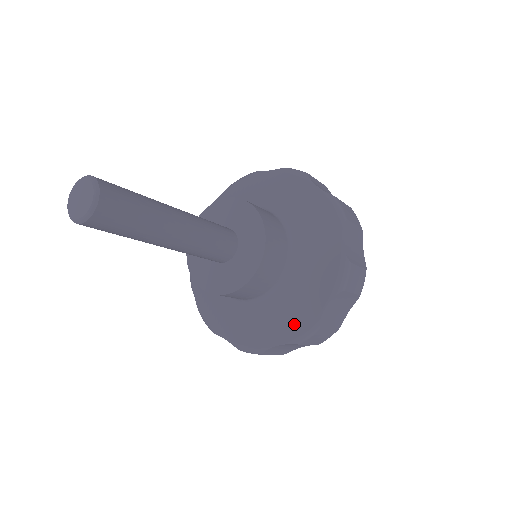
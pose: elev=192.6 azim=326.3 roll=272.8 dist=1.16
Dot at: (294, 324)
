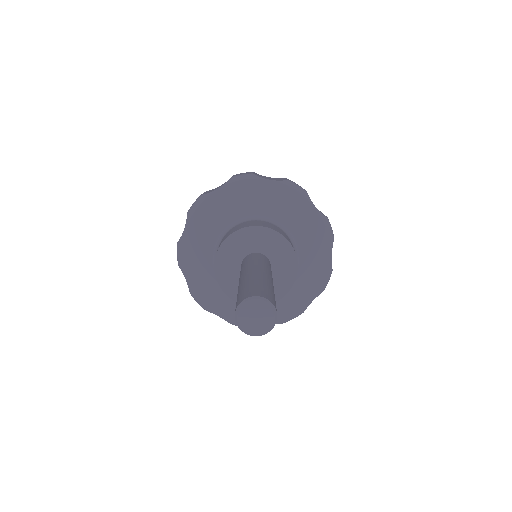
Dot at: (286, 312)
